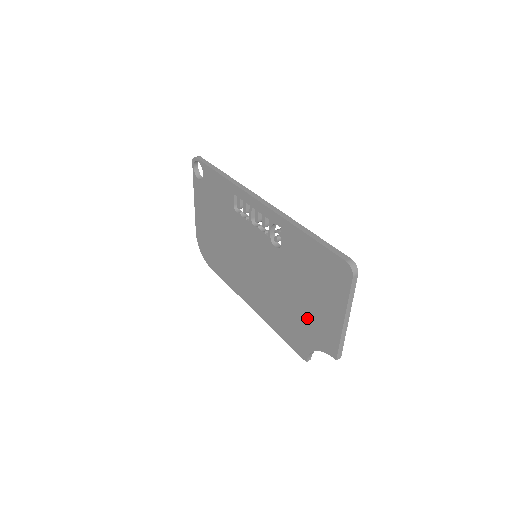
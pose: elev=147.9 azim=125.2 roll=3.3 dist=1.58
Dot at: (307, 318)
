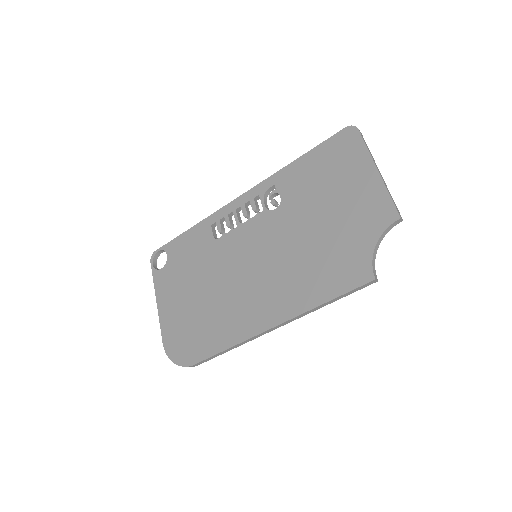
Dot at: (344, 225)
